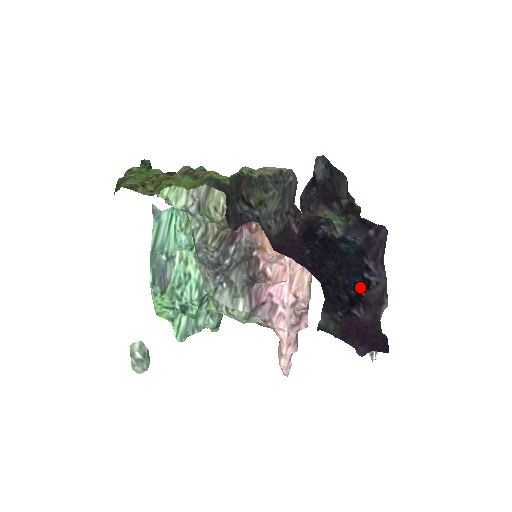
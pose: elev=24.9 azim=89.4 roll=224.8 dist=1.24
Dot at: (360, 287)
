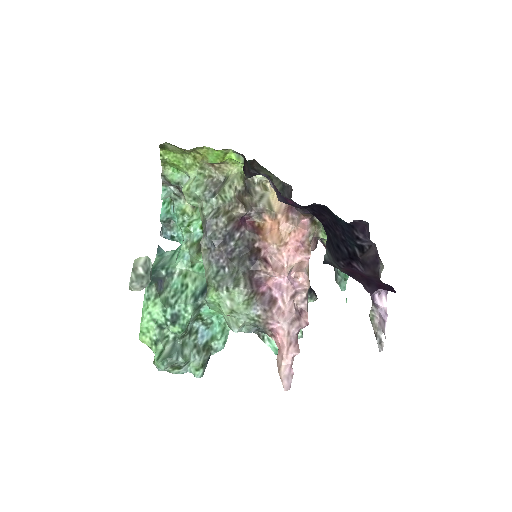
Dot at: (355, 248)
